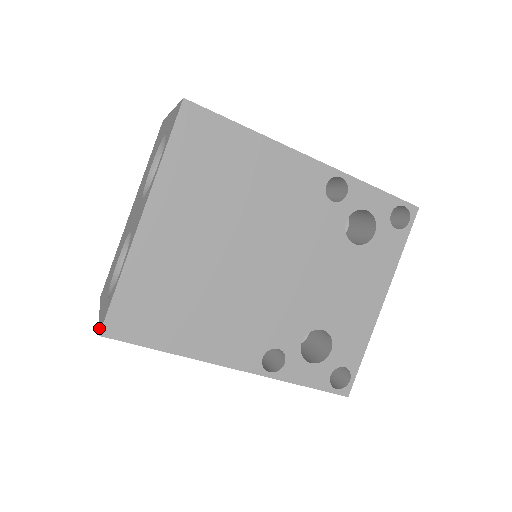
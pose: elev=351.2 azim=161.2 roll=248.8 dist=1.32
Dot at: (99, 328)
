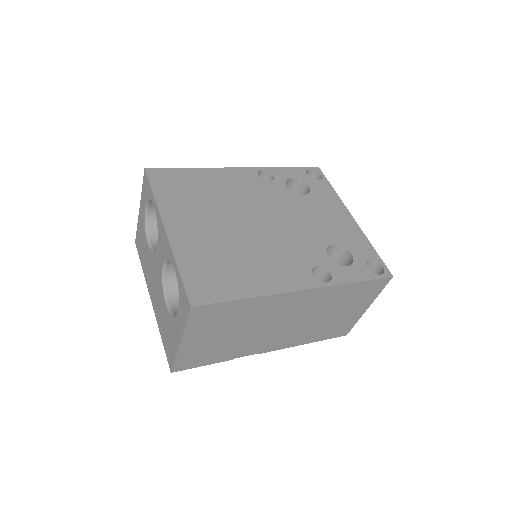
Dot at: (187, 315)
